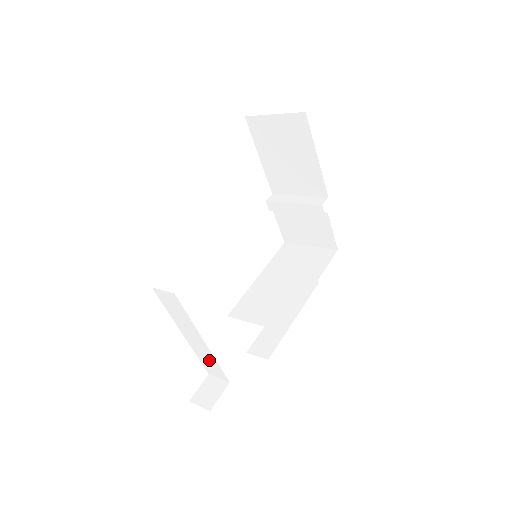
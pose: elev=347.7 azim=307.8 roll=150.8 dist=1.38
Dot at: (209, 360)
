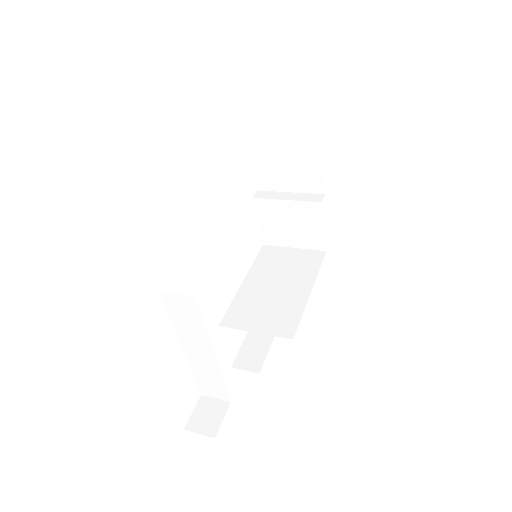
Dot at: (211, 377)
